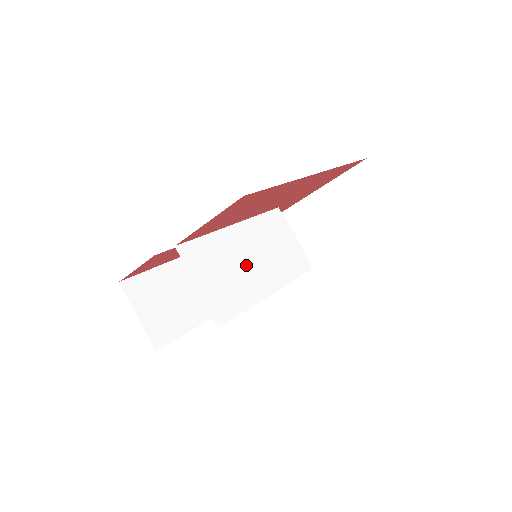
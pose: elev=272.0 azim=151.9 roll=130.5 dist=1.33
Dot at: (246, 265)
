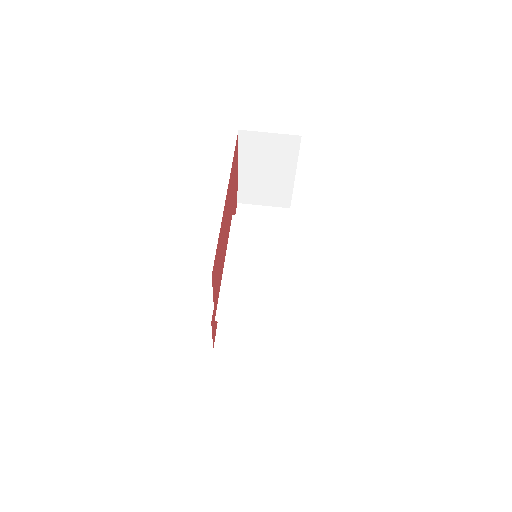
Dot at: (257, 275)
